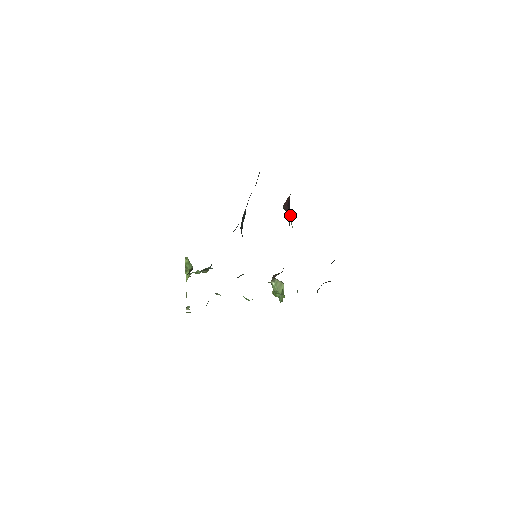
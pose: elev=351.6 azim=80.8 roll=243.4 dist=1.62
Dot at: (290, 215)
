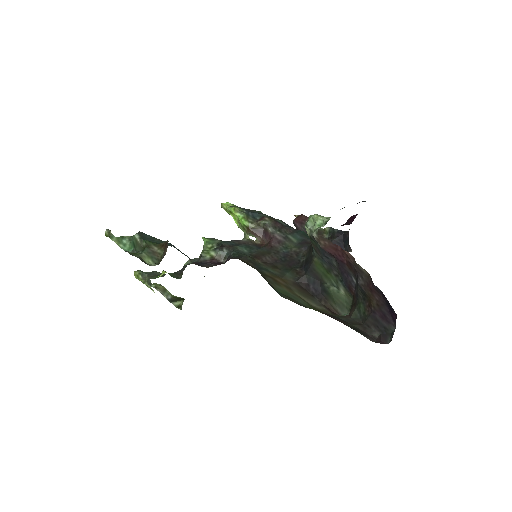
Dot at: (332, 258)
